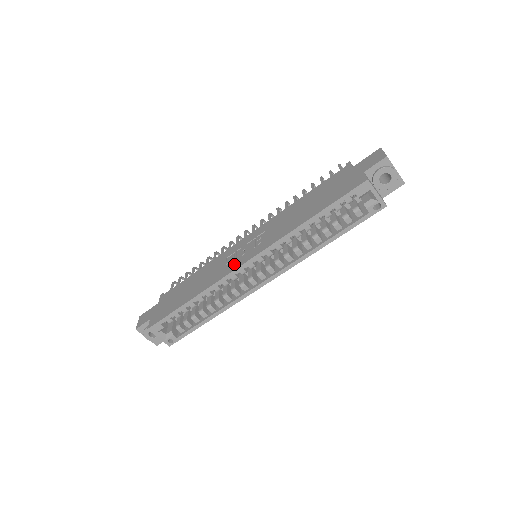
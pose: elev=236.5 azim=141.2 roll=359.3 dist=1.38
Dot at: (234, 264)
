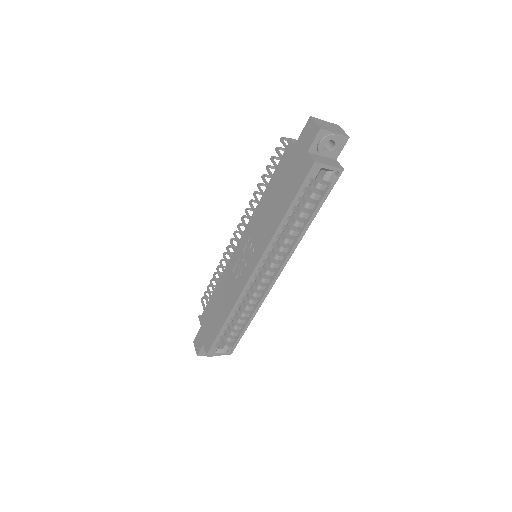
Dot at: (243, 278)
